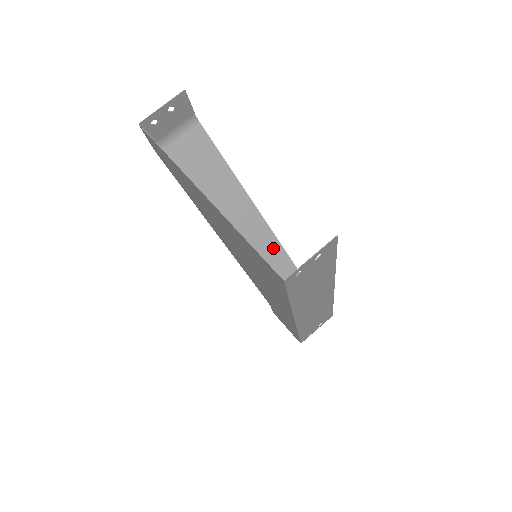
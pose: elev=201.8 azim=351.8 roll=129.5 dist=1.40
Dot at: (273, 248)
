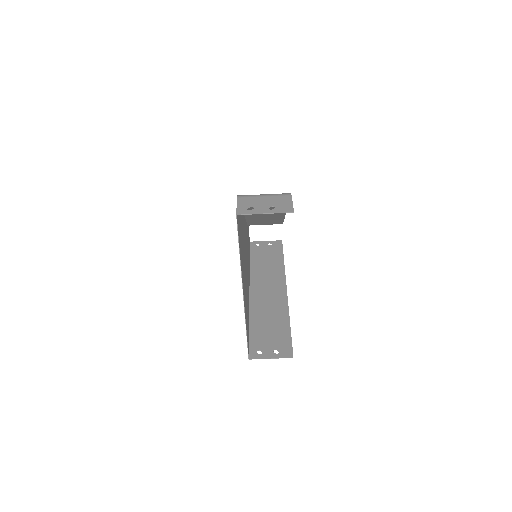
Dot at: (277, 219)
